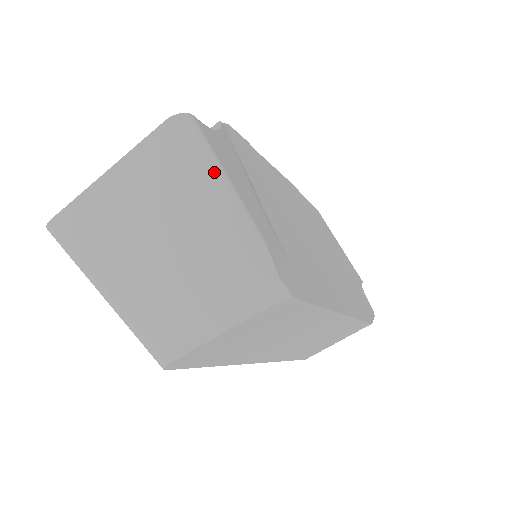
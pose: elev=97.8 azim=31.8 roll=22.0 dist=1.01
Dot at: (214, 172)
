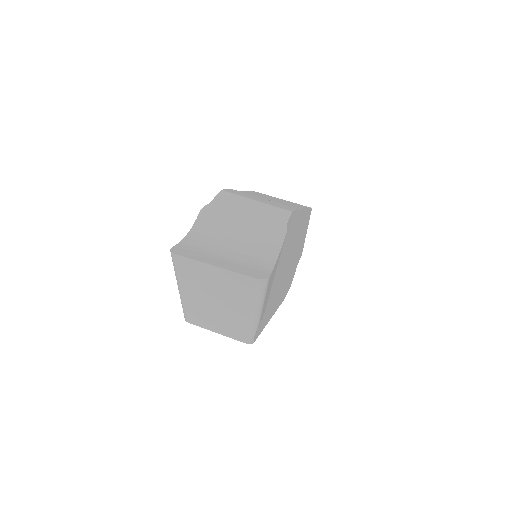
Dot at: (260, 301)
